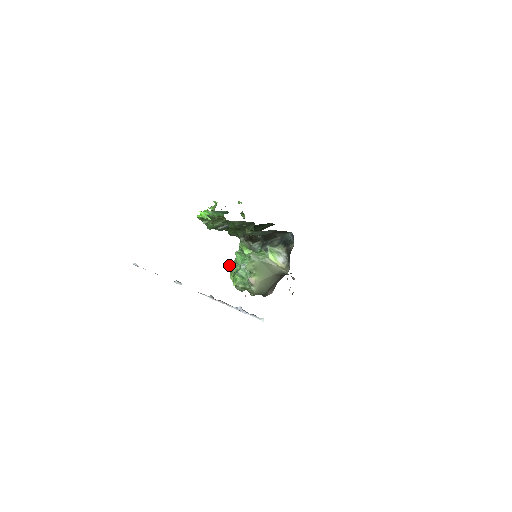
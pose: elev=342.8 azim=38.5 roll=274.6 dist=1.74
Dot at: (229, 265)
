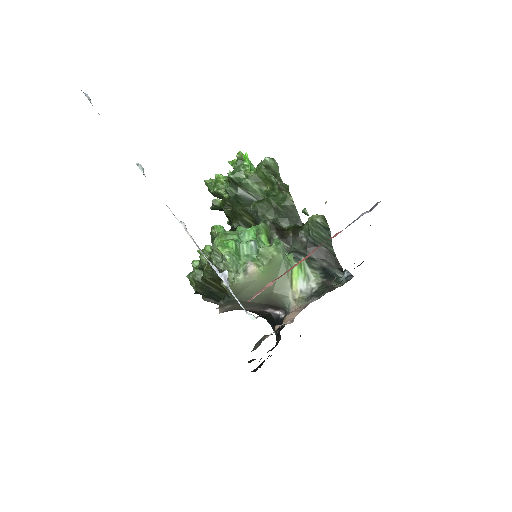
Dot at: (223, 228)
